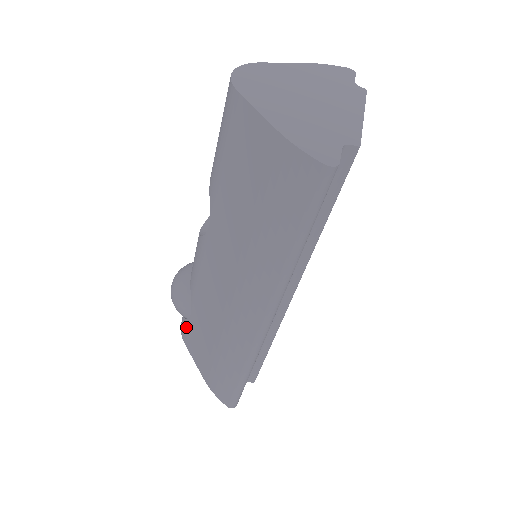
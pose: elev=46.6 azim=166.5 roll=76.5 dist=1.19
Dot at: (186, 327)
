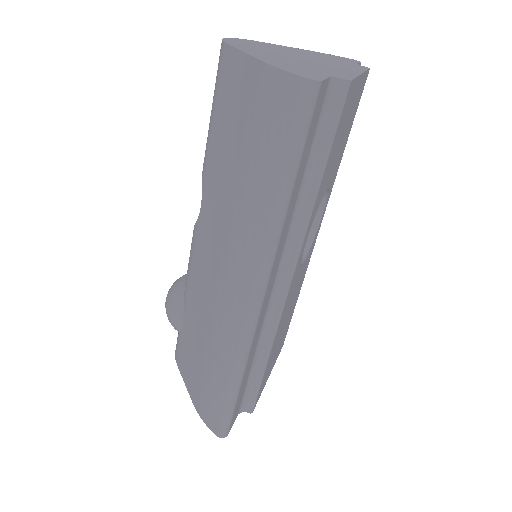
Dot at: (179, 343)
